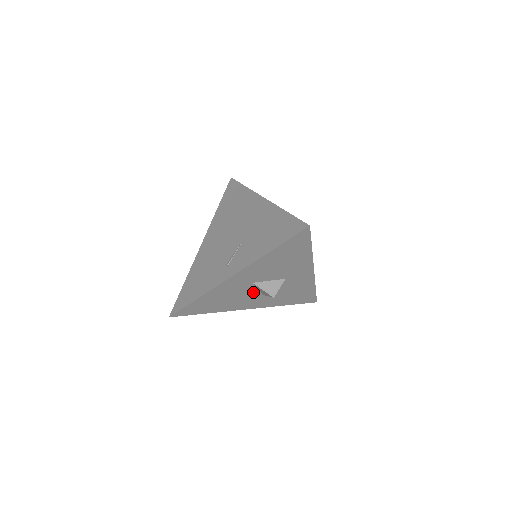
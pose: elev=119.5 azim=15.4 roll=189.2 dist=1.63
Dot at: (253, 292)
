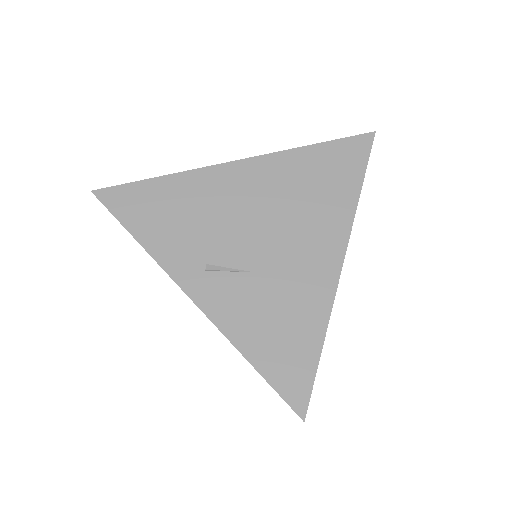
Dot at: occluded
